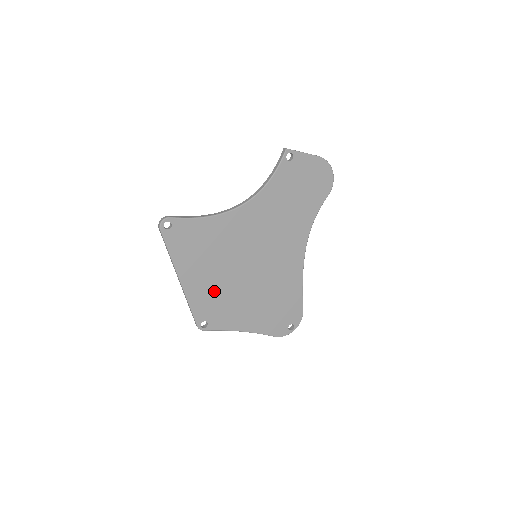
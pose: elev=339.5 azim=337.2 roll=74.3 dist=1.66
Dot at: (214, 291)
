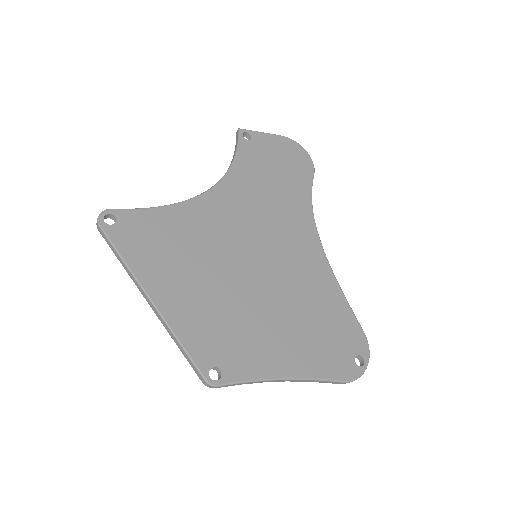
Dot at: (212, 312)
